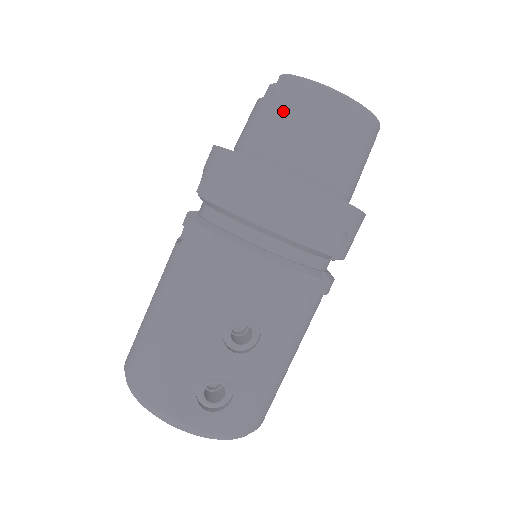
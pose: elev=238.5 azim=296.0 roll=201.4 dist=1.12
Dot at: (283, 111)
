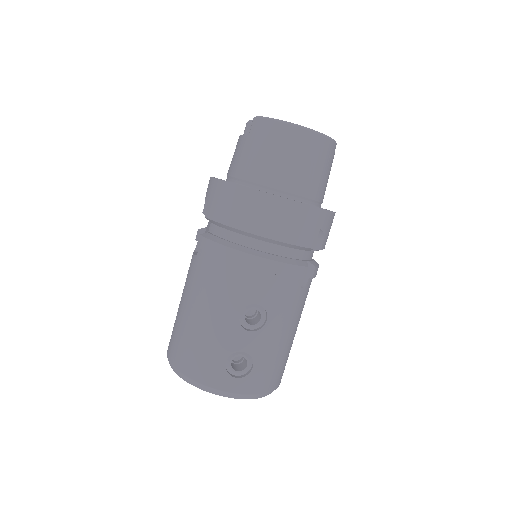
Dot at: (260, 145)
